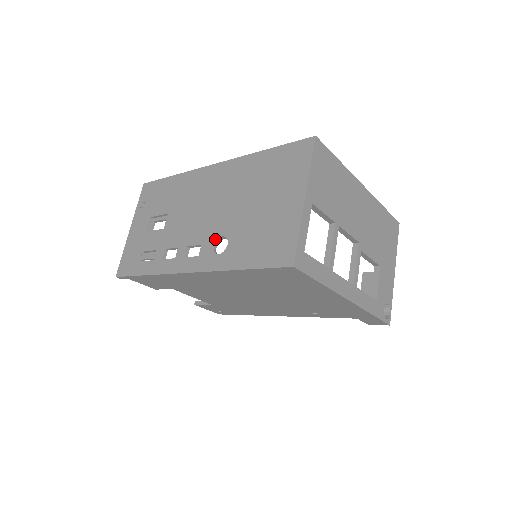
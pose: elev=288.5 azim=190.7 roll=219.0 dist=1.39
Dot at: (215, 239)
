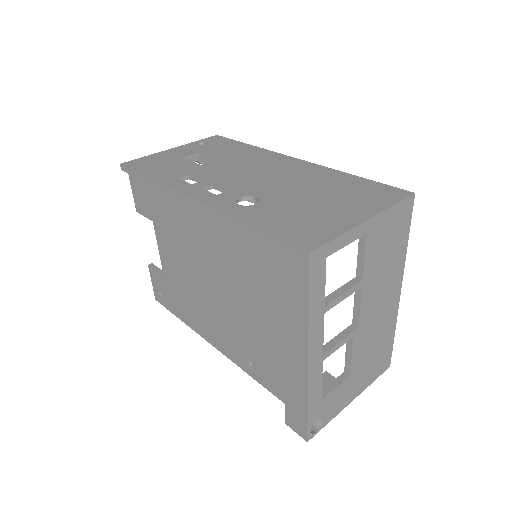
Dot at: (246, 194)
